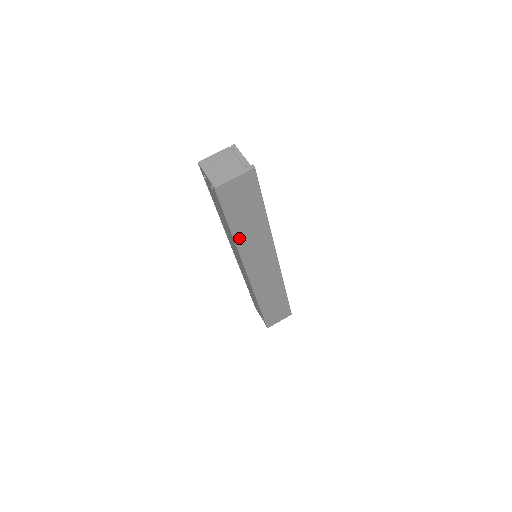
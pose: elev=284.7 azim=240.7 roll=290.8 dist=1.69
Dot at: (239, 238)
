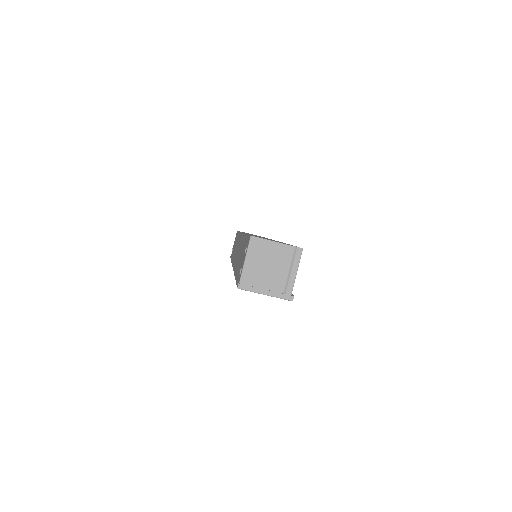
Dot at: occluded
